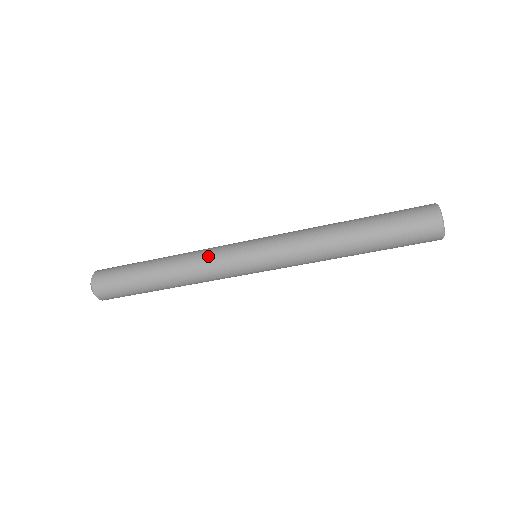
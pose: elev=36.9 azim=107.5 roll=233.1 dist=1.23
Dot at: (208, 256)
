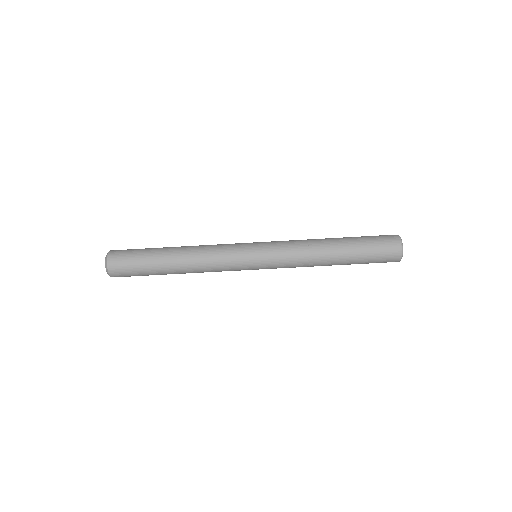
Dot at: (219, 244)
